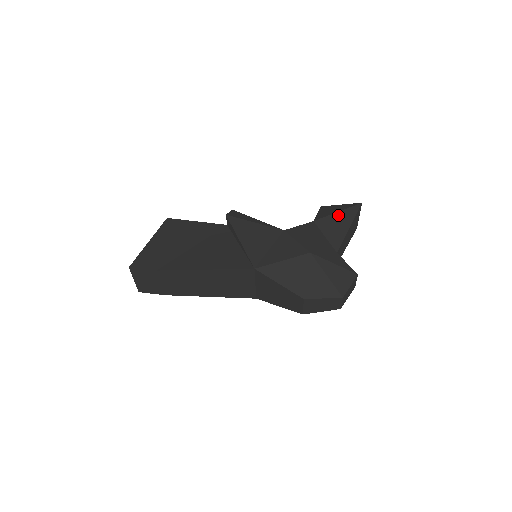
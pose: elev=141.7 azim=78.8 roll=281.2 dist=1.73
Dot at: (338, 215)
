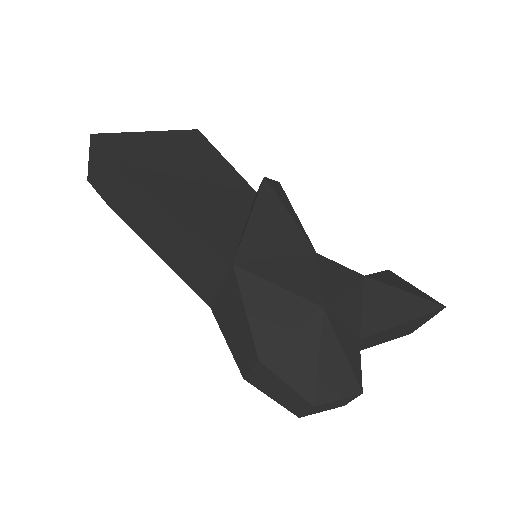
Dot at: (402, 295)
